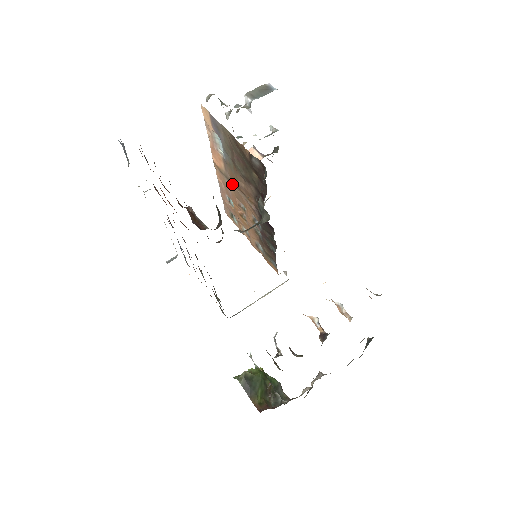
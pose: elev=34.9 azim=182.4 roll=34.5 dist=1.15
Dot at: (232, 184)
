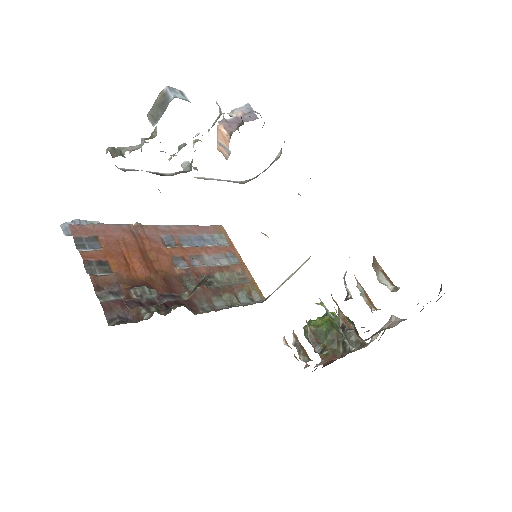
Dot at: occluded
